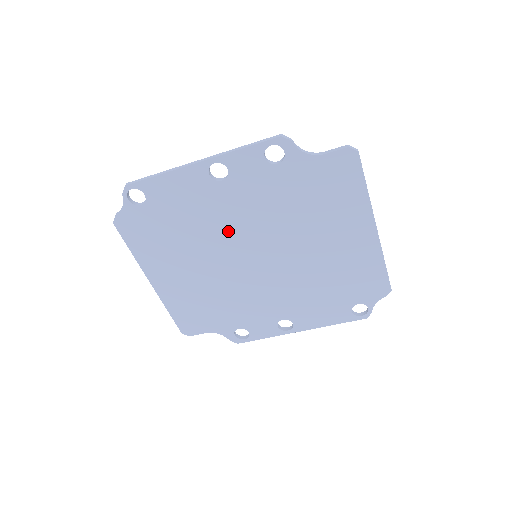
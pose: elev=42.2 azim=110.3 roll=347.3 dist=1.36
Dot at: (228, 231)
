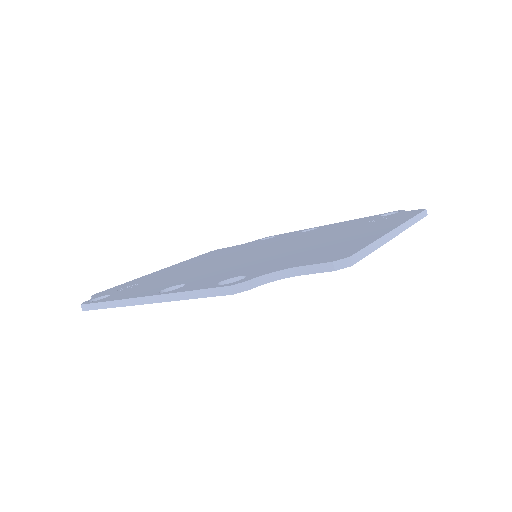
Dot at: occluded
